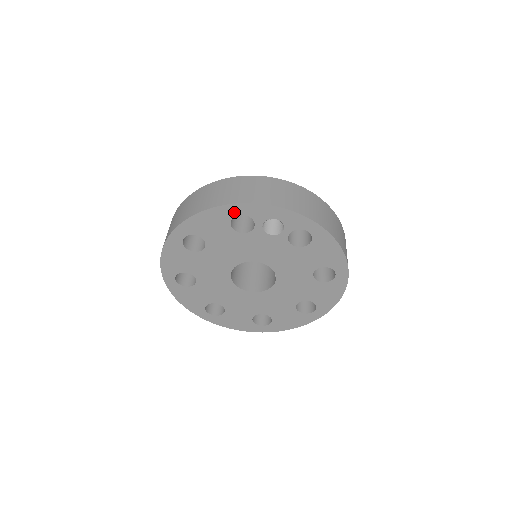
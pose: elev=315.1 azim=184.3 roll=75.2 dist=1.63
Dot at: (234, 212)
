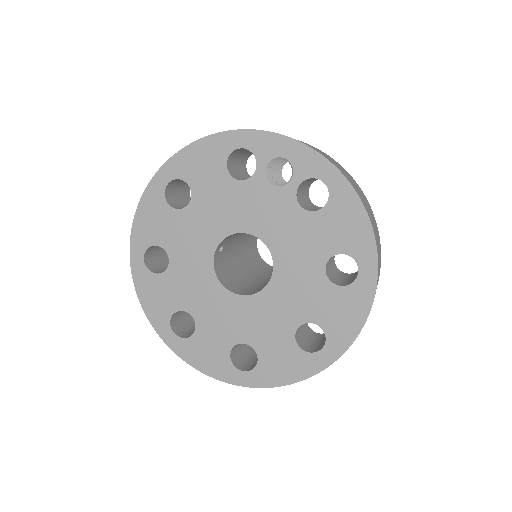
Dot at: (234, 144)
